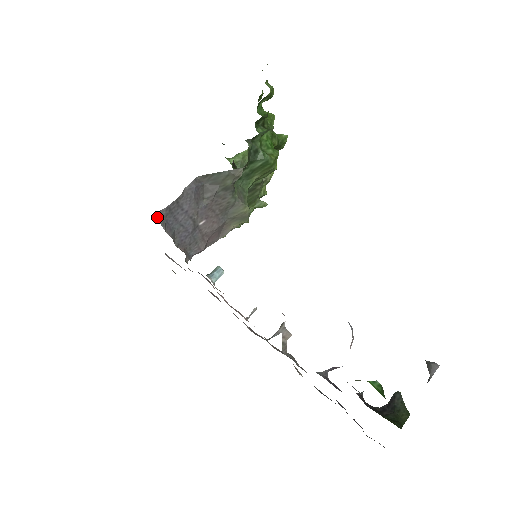
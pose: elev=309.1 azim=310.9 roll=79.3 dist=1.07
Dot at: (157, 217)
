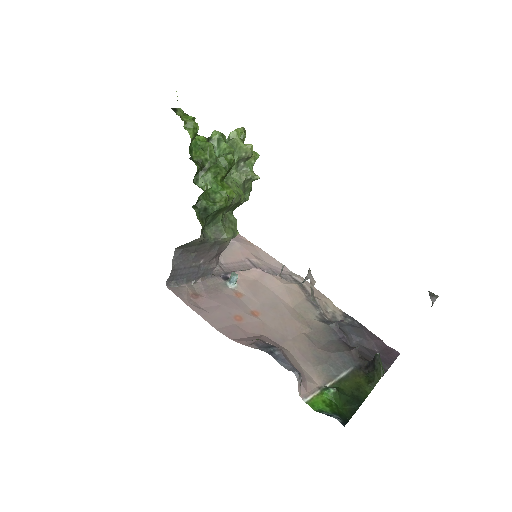
Dot at: (168, 284)
